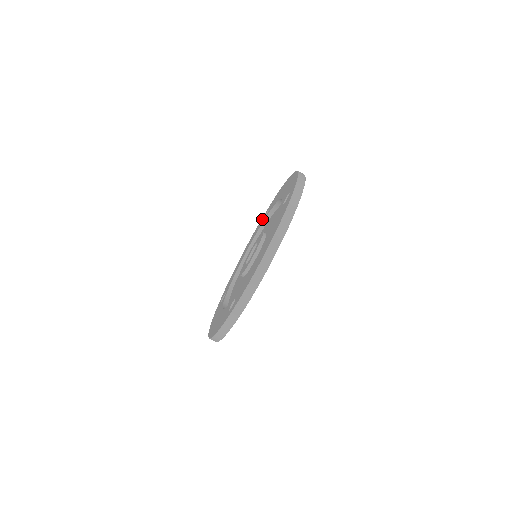
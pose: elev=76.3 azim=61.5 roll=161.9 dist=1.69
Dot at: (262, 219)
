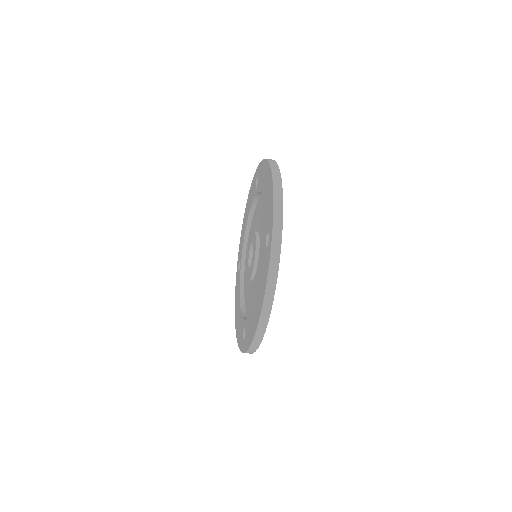
Dot at: (254, 181)
